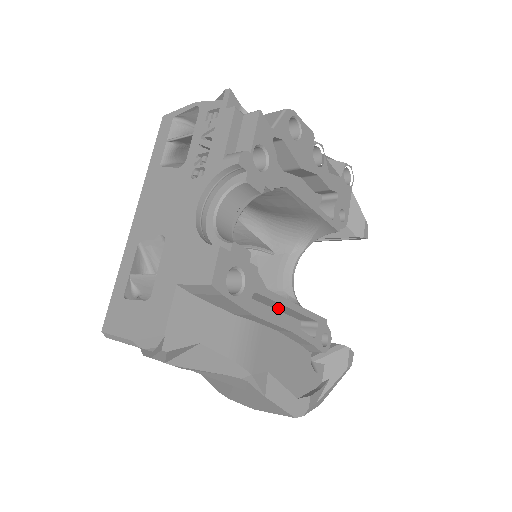
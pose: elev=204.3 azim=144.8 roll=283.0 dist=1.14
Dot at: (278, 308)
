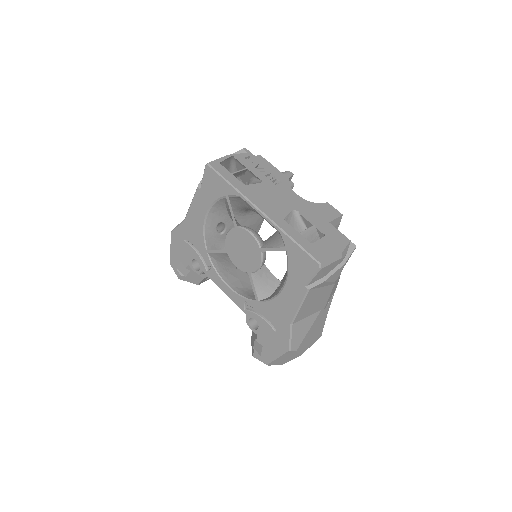
Dot at: occluded
